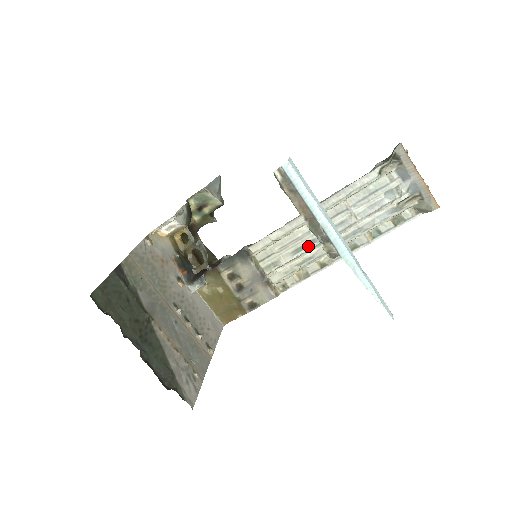
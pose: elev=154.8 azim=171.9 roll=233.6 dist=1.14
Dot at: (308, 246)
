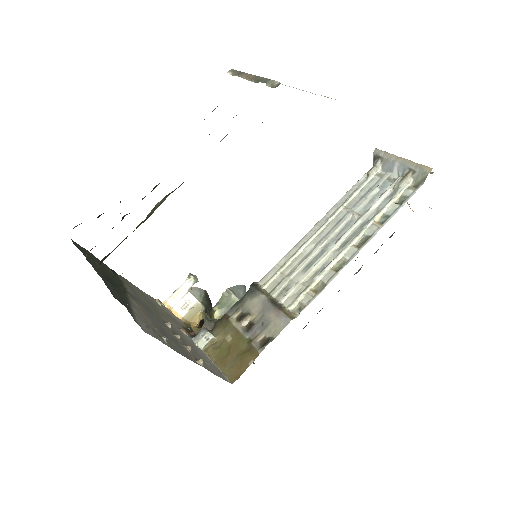
Dot at: (318, 258)
